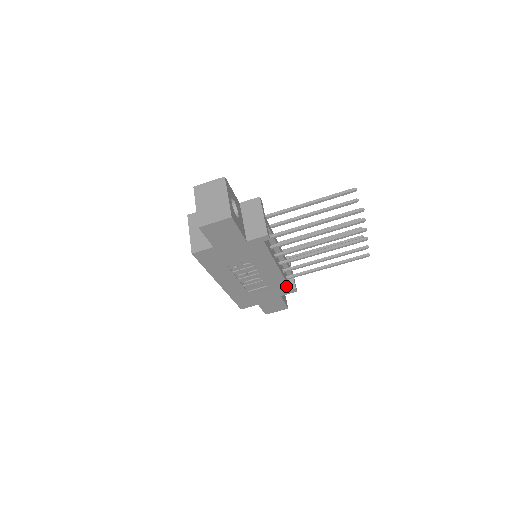
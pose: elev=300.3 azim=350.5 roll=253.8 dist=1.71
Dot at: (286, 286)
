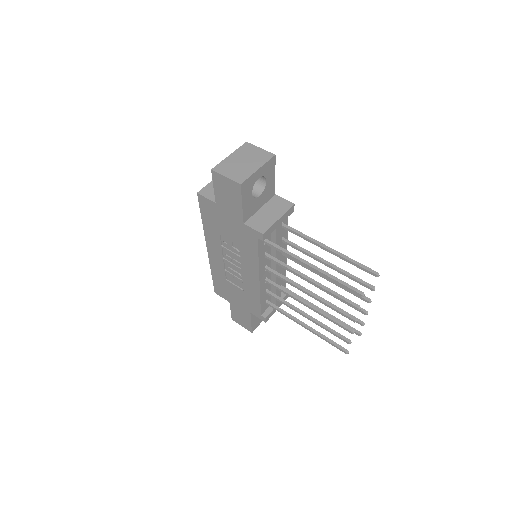
Dot at: (259, 307)
